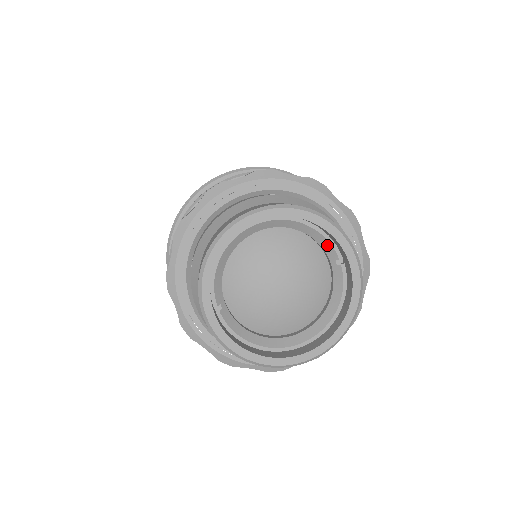
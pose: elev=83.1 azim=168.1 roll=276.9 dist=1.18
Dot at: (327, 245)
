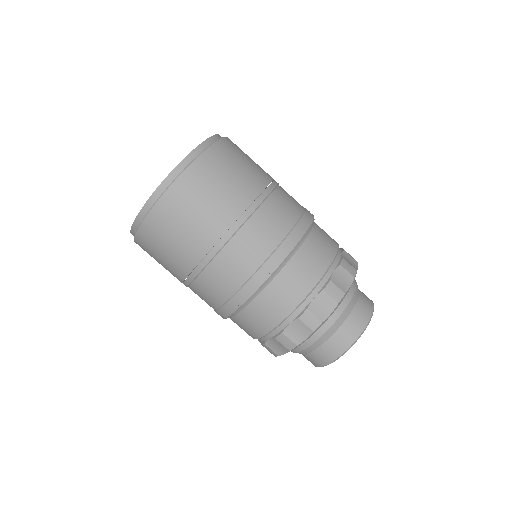
Dot at: occluded
